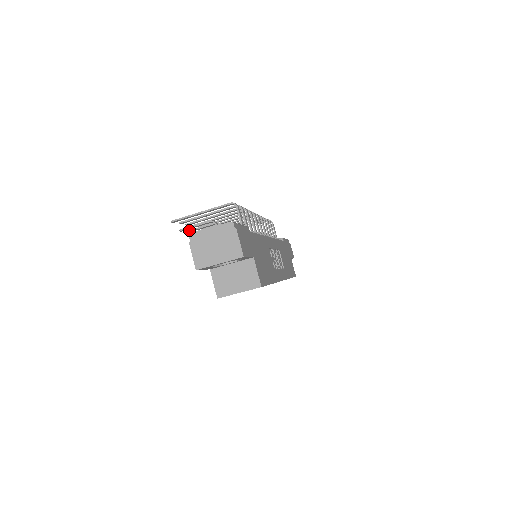
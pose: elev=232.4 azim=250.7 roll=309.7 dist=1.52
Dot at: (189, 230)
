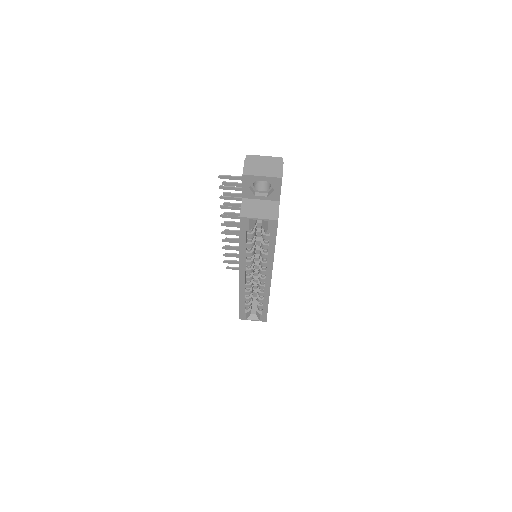
Dot at: (226, 192)
